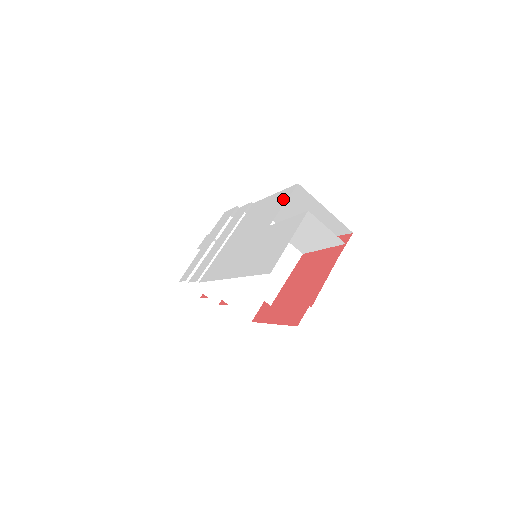
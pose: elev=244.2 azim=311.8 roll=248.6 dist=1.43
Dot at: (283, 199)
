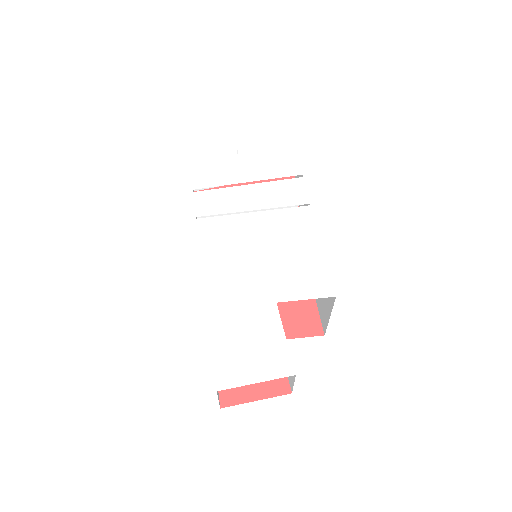
Dot at: (314, 288)
